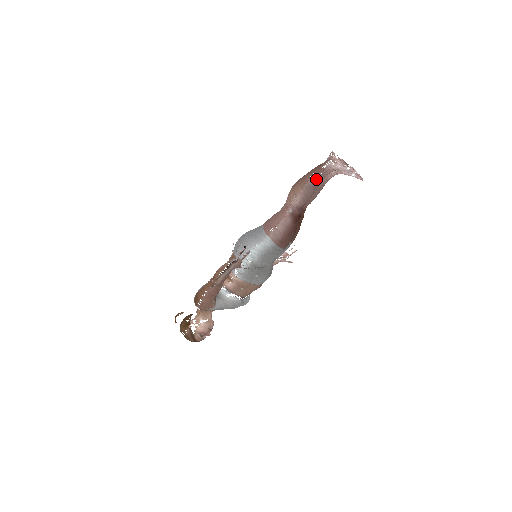
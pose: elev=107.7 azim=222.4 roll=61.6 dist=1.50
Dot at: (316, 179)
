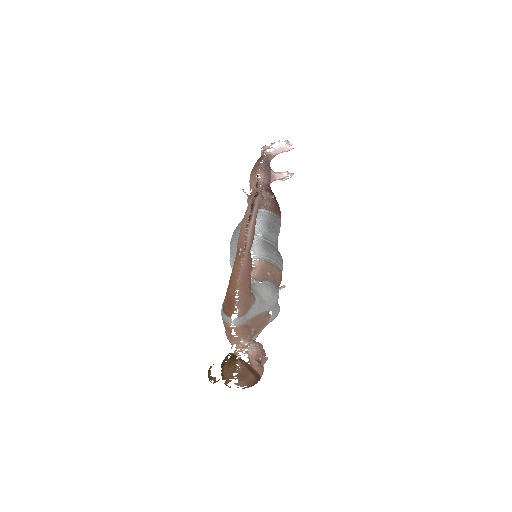
Dot at: (265, 162)
